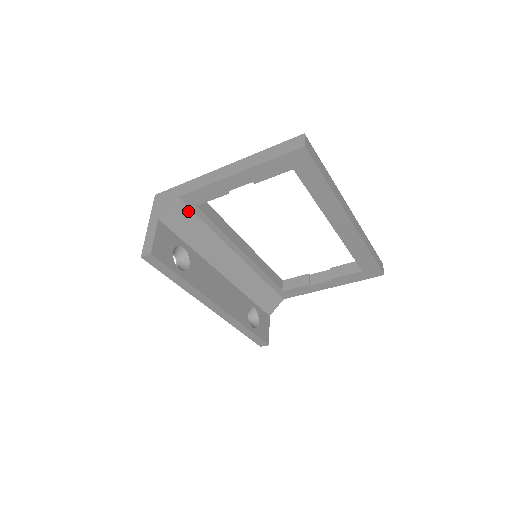
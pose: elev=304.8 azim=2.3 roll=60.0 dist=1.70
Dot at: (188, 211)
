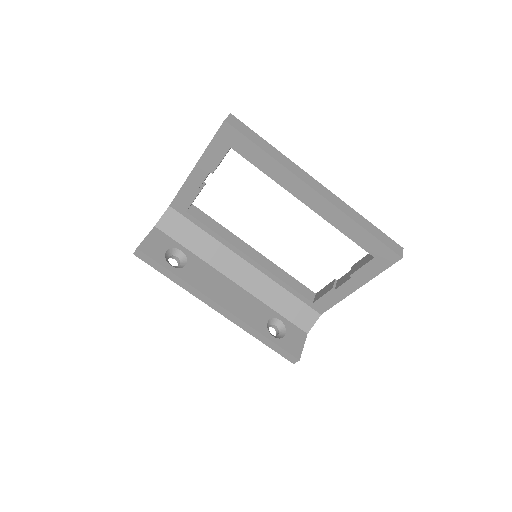
Dot at: (182, 218)
